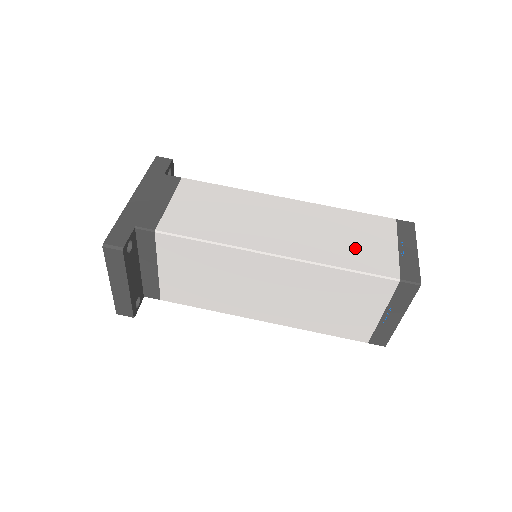
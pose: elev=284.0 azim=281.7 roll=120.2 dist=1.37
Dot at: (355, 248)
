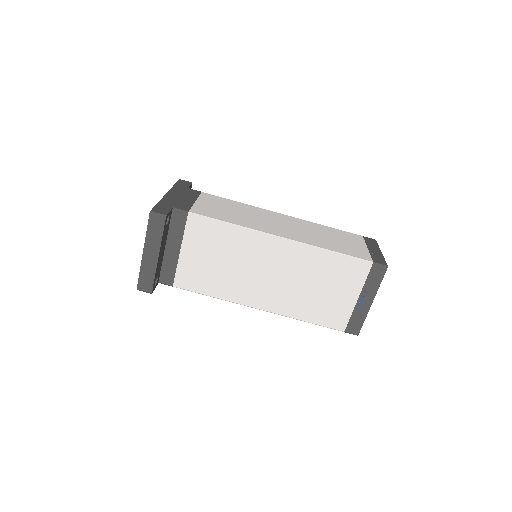
Dot at: (337, 243)
